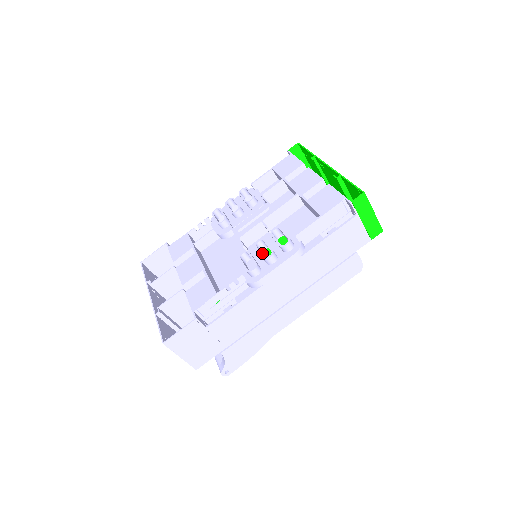
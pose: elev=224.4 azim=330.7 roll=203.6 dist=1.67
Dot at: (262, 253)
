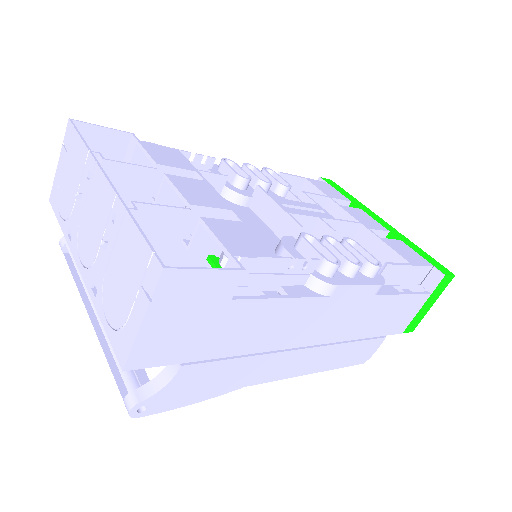
Dot at: occluded
